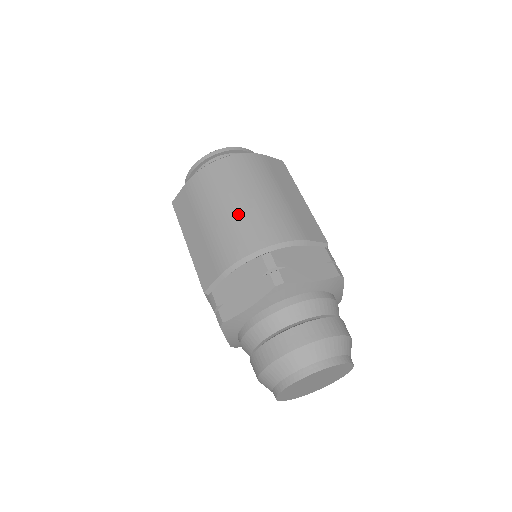
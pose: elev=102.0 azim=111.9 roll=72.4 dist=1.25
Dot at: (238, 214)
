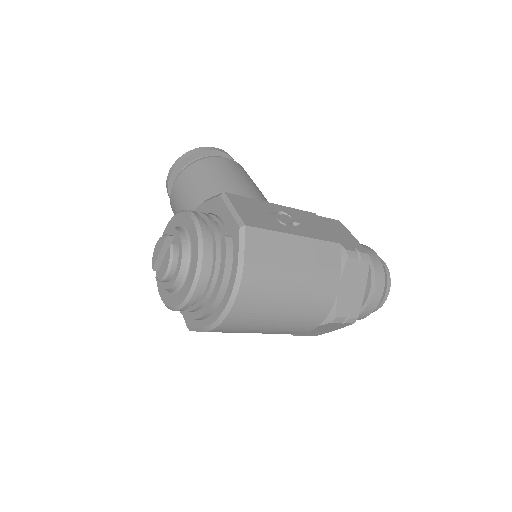
Dot at: (289, 321)
